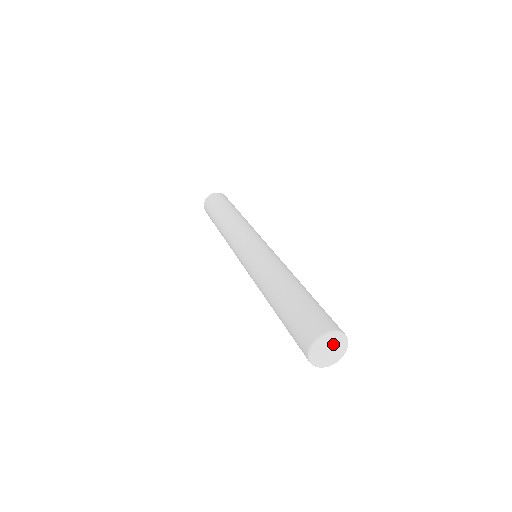
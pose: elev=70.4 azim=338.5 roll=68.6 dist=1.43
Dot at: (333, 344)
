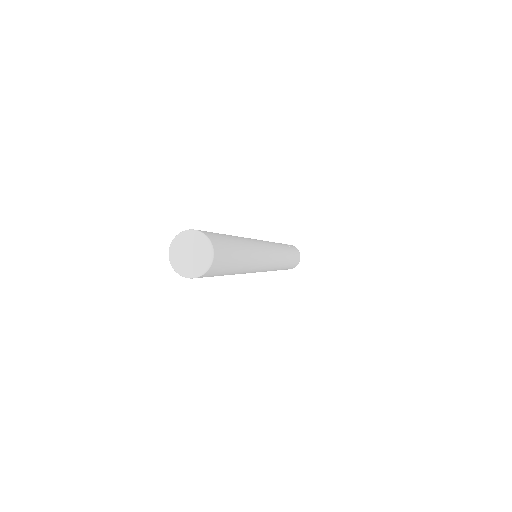
Dot at: (195, 247)
